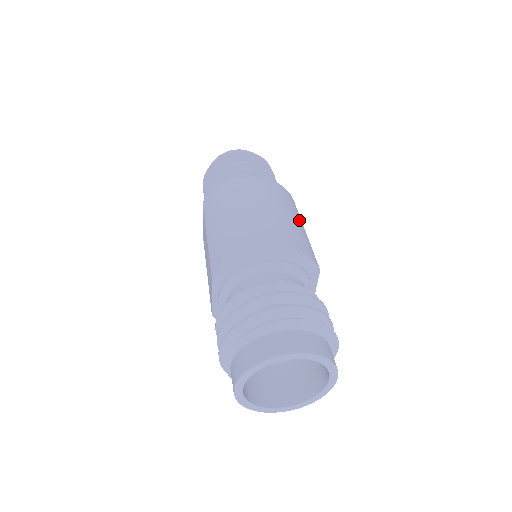
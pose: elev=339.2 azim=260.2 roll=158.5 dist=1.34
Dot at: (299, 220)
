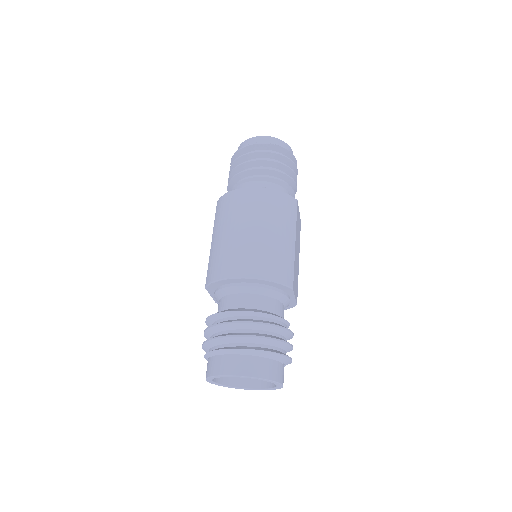
Dot at: (289, 234)
